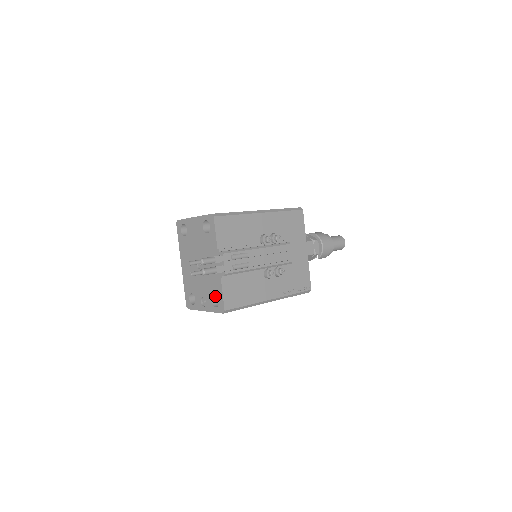
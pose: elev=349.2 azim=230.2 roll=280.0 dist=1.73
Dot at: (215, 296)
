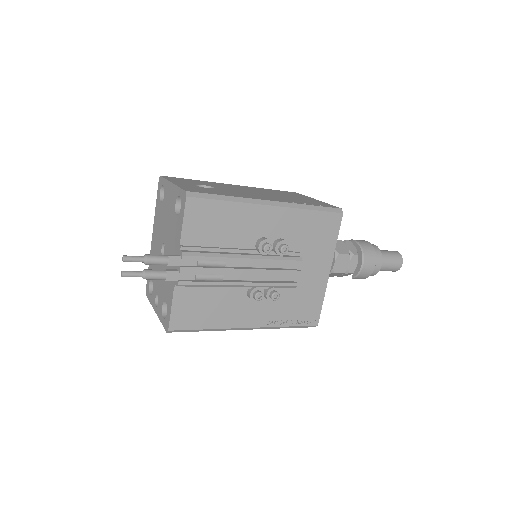
Dot at: occluded
